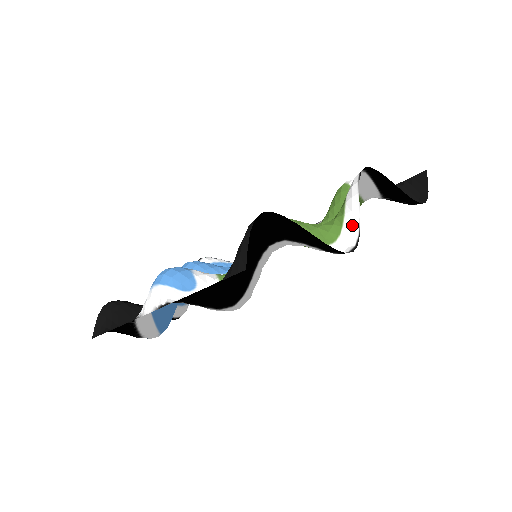
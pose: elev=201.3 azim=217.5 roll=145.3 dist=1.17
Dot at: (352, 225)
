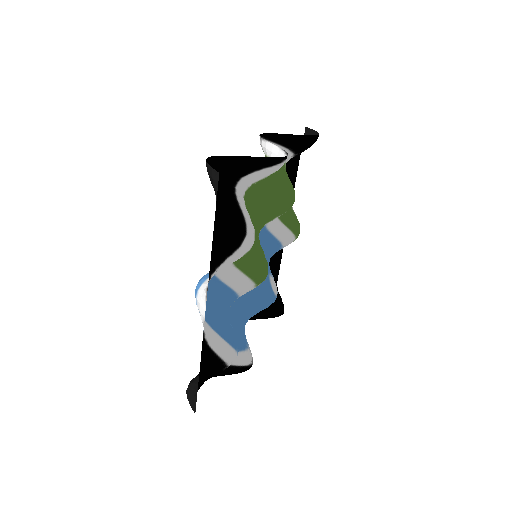
Dot at: (278, 155)
